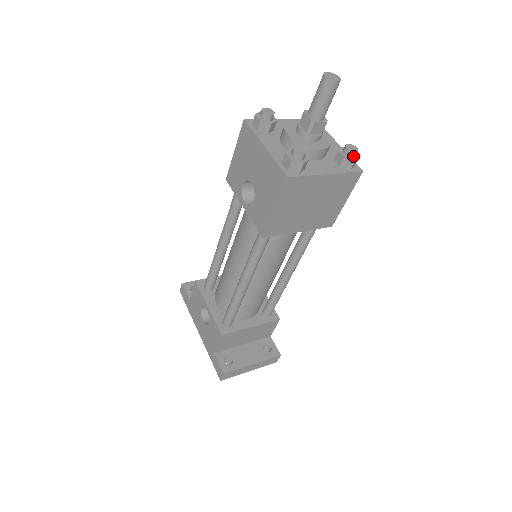
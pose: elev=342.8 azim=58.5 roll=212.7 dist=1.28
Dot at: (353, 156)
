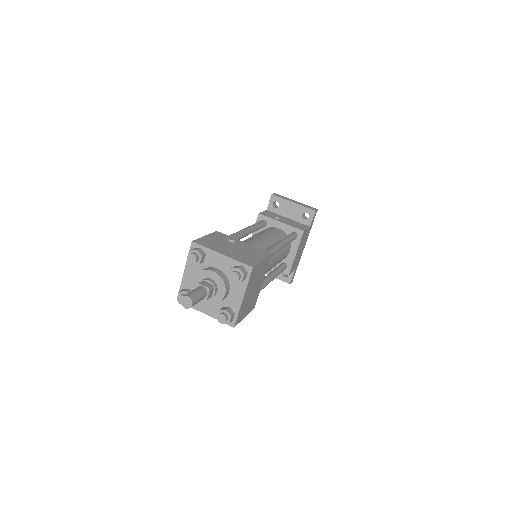
Dot at: (222, 321)
